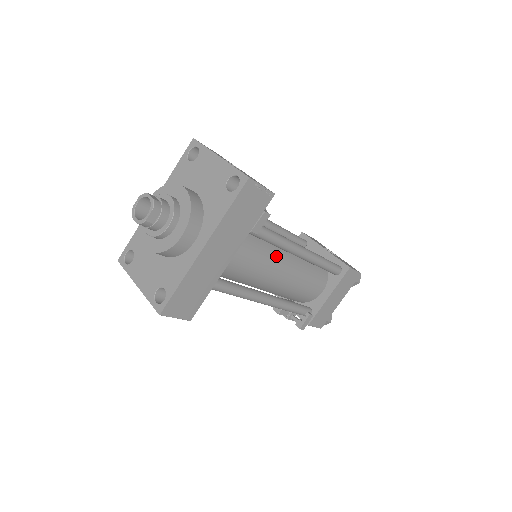
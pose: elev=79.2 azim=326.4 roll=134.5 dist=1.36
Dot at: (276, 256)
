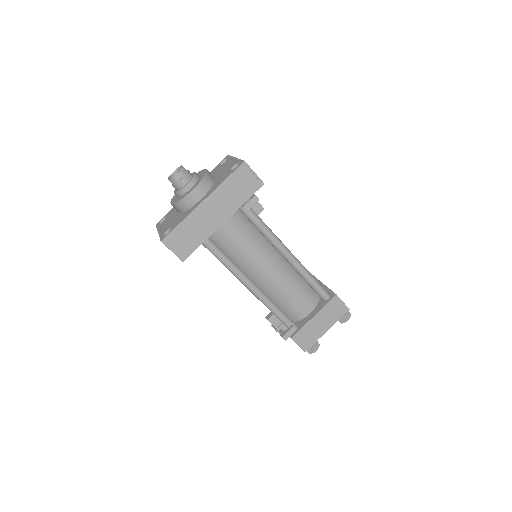
Dot at: (267, 250)
